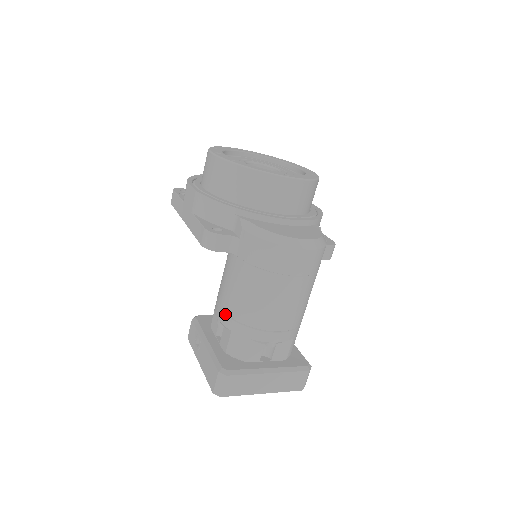
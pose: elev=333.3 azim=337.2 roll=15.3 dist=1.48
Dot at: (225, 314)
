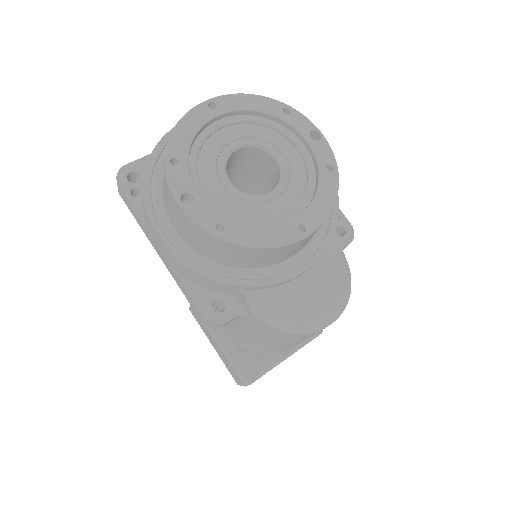
Dot at: (238, 341)
